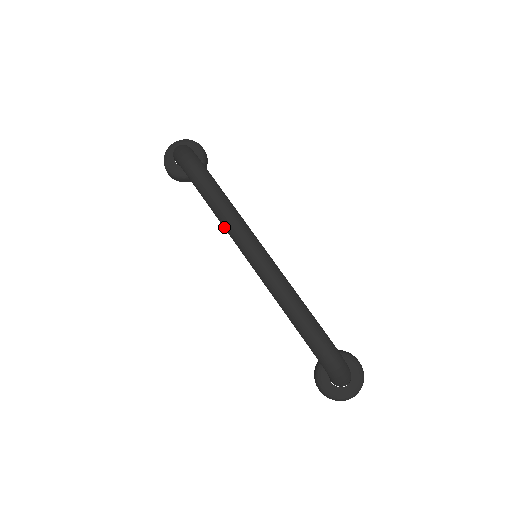
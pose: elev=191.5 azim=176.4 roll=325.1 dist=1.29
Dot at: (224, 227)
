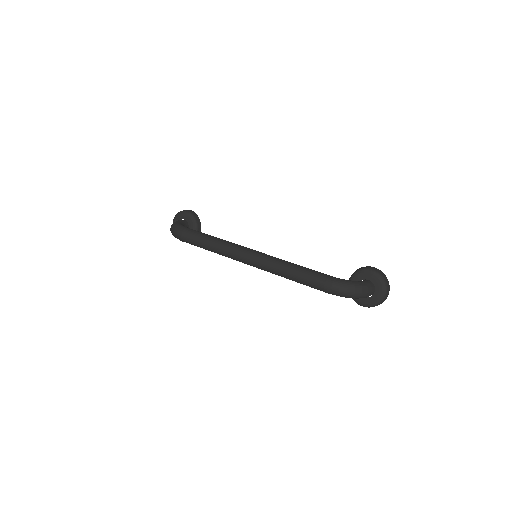
Dot at: occluded
